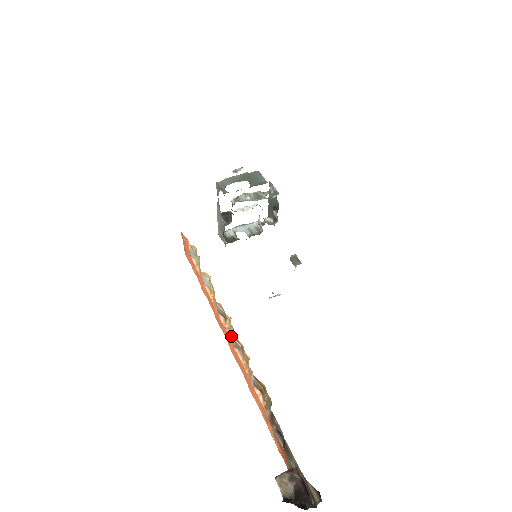
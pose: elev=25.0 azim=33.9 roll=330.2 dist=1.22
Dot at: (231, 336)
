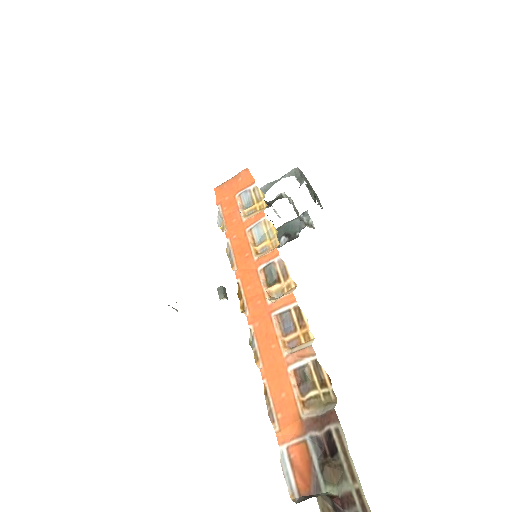
Dot at: (281, 302)
